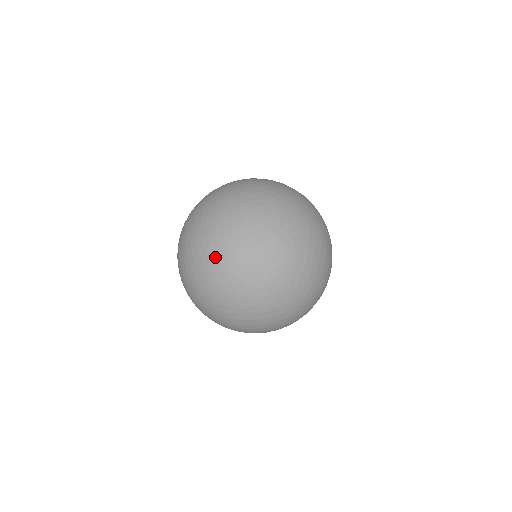
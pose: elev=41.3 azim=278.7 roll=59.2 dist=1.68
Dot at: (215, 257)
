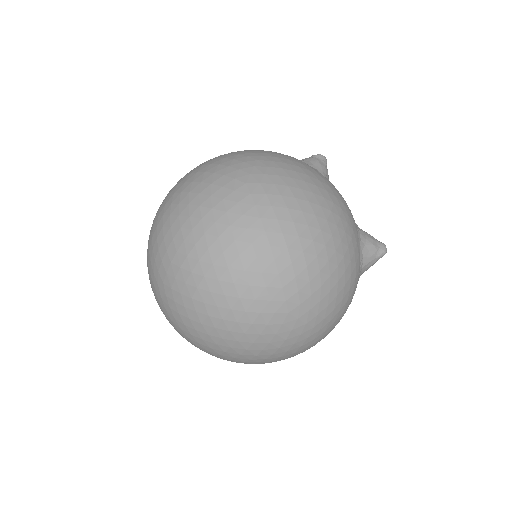
Dot at: (165, 313)
